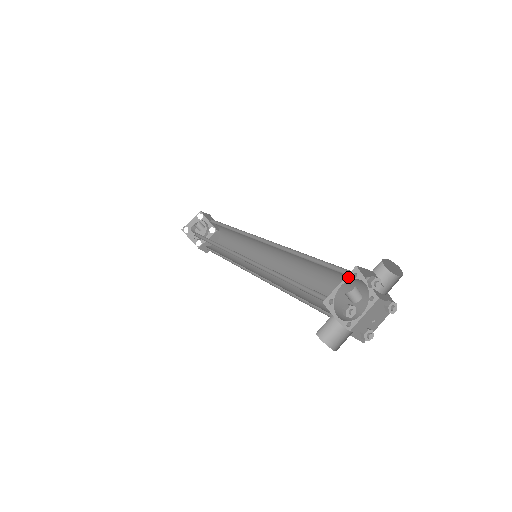
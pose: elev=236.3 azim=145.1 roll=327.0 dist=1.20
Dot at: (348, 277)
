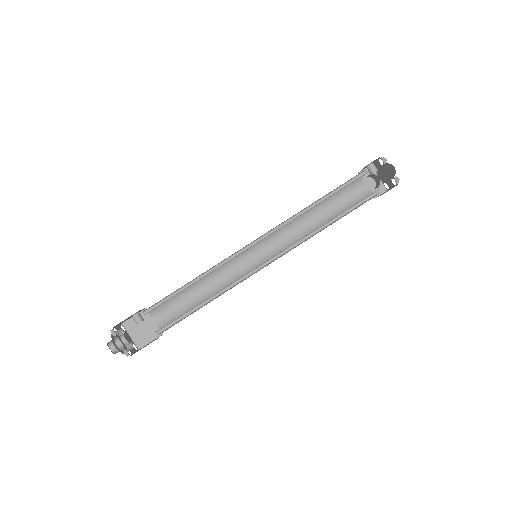
Dot at: occluded
